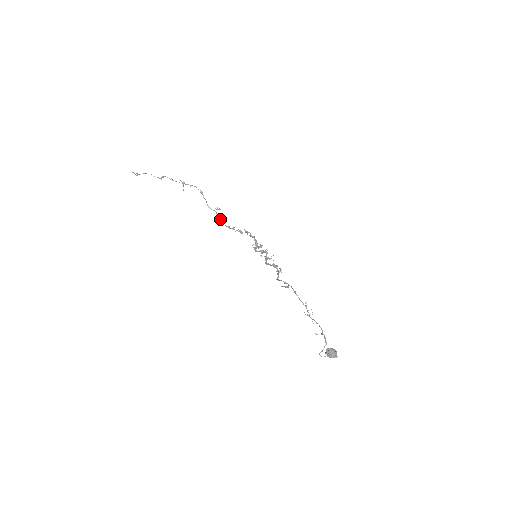
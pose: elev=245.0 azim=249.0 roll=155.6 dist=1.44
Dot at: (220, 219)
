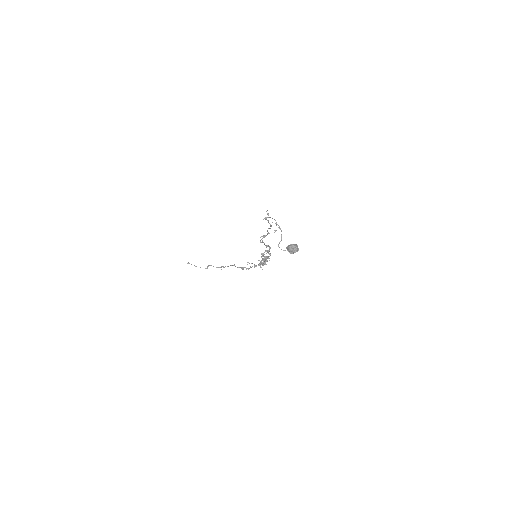
Dot at: (242, 268)
